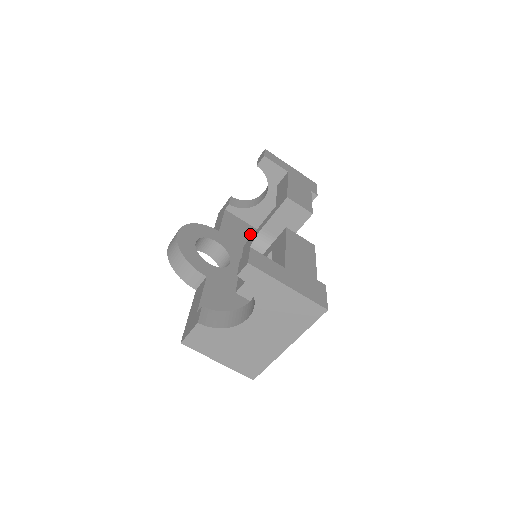
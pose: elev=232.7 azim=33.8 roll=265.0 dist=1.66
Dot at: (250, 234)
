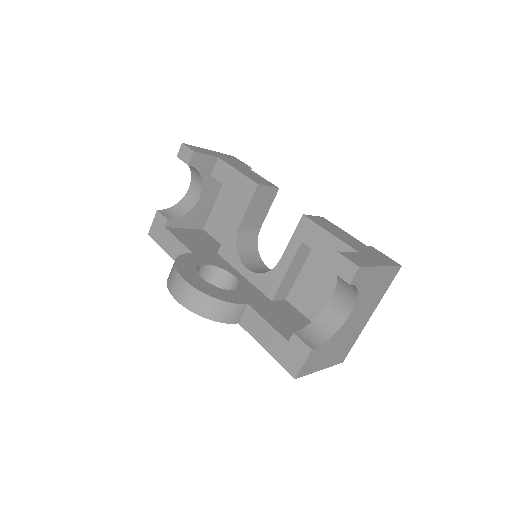
Dot at: (203, 238)
